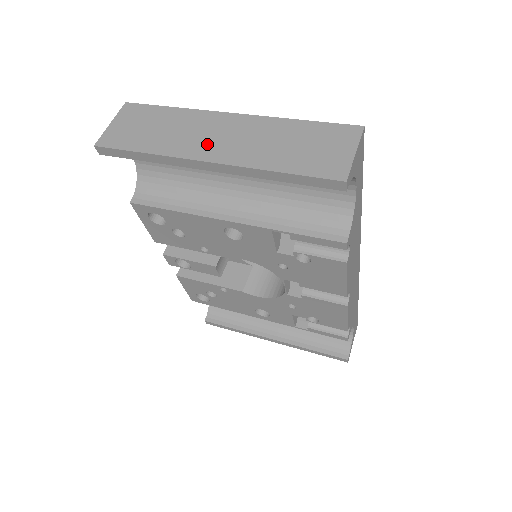
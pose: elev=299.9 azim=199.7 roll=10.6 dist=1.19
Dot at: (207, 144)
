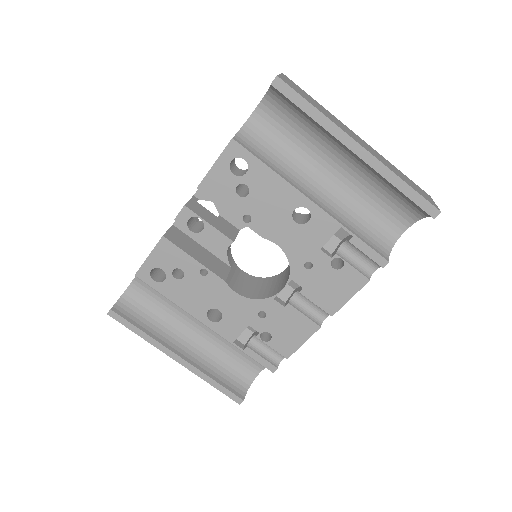
Dot at: (355, 138)
